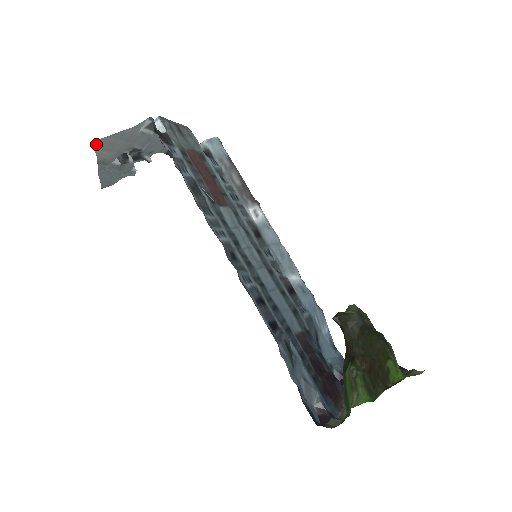
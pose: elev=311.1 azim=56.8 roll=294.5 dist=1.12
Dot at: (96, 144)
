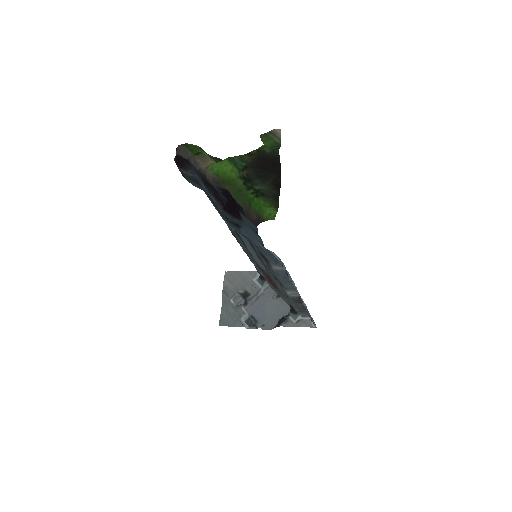
Dot at: (226, 274)
